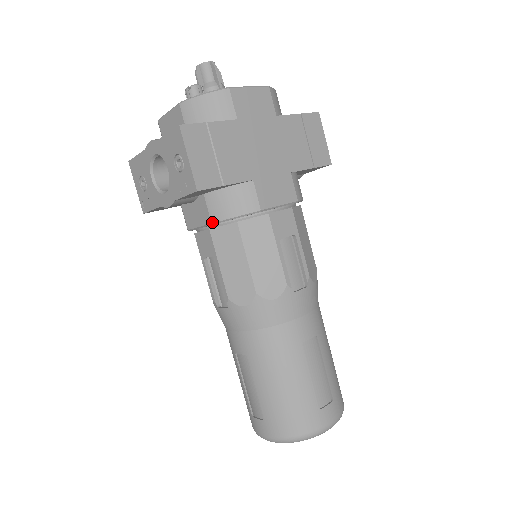
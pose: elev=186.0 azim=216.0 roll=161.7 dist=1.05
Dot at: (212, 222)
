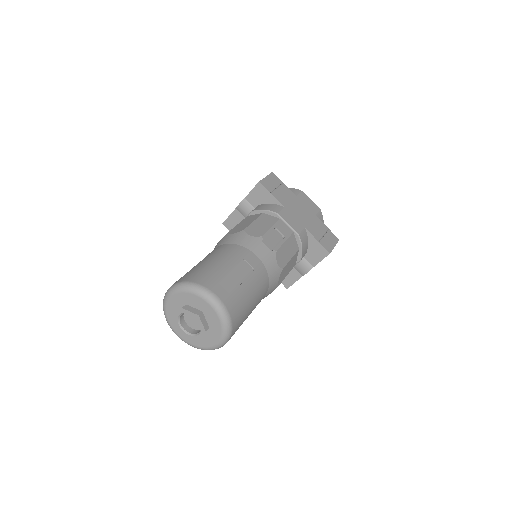
Dot at: (252, 211)
